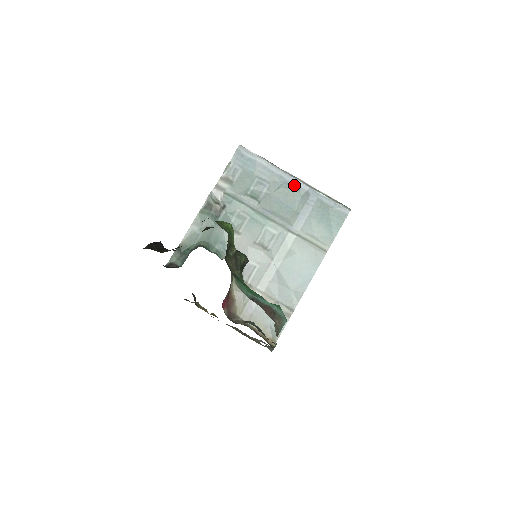
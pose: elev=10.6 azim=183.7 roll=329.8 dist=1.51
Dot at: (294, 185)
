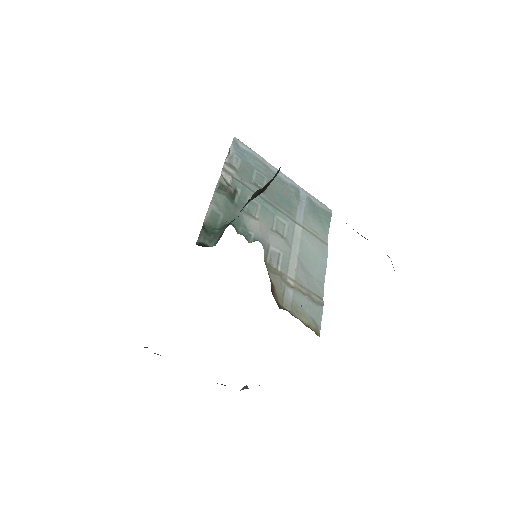
Dot at: (286, 182)
